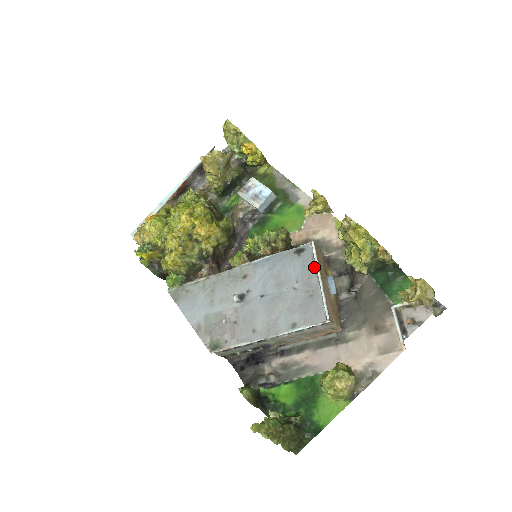
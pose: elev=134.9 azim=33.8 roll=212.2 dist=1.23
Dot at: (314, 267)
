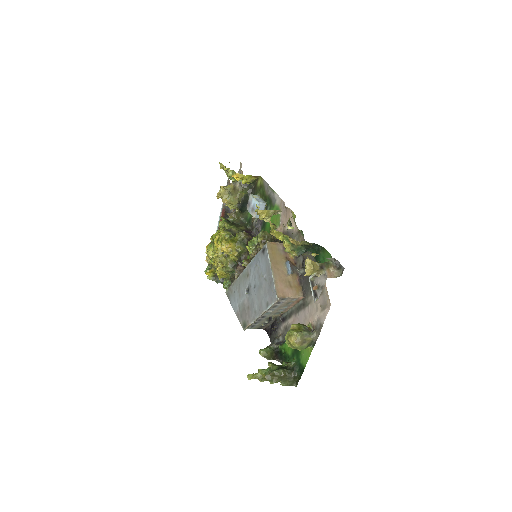
Dot at: (269, 261)
